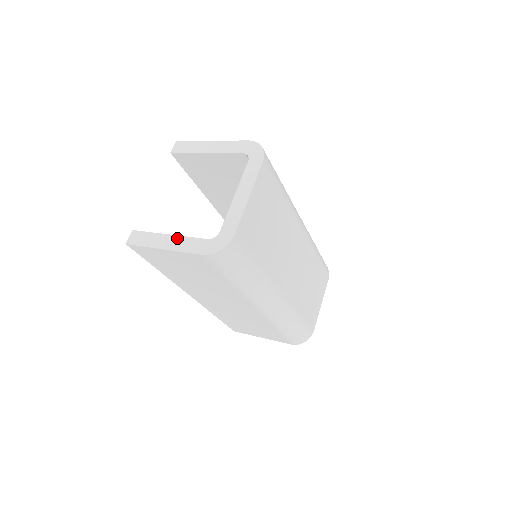
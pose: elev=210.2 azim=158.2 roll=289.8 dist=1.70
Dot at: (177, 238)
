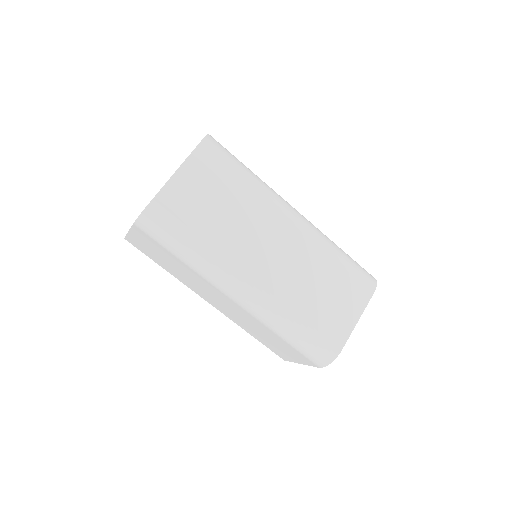
Dot at: occluded
